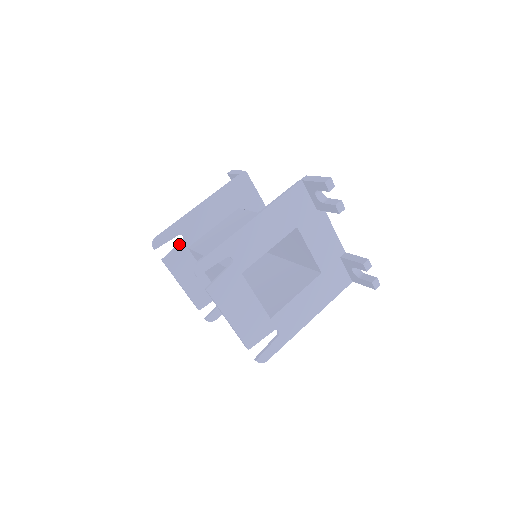
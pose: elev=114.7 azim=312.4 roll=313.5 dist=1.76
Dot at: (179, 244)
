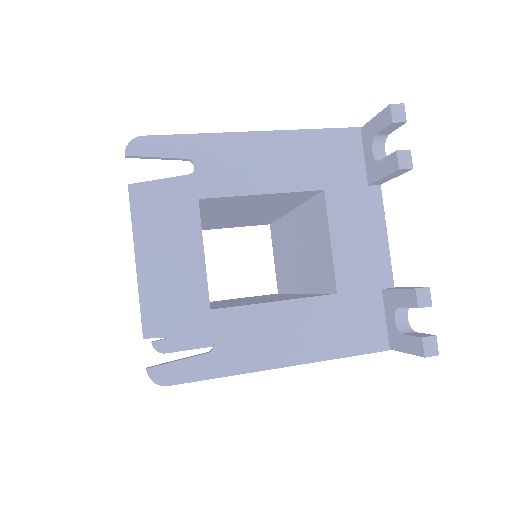
Dot at: occluded
